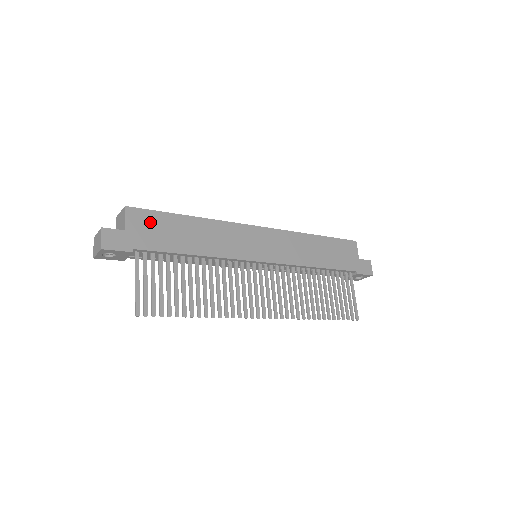
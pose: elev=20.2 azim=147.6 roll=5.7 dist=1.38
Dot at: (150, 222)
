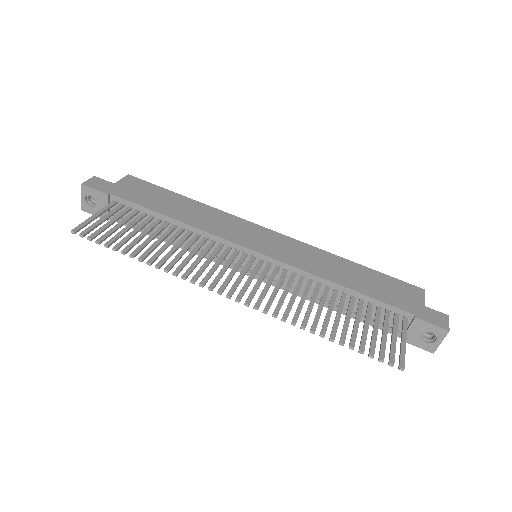
Dot at: (143, 188)
